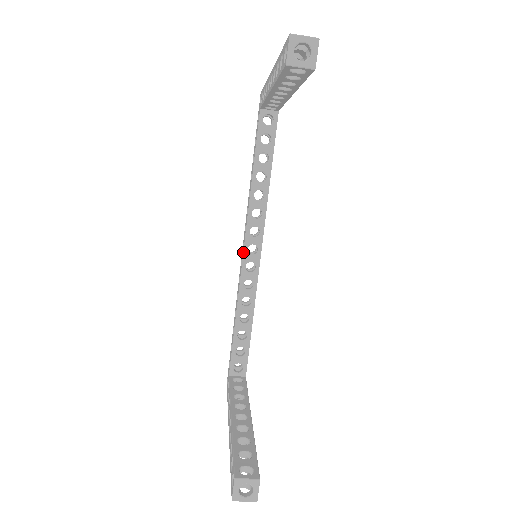
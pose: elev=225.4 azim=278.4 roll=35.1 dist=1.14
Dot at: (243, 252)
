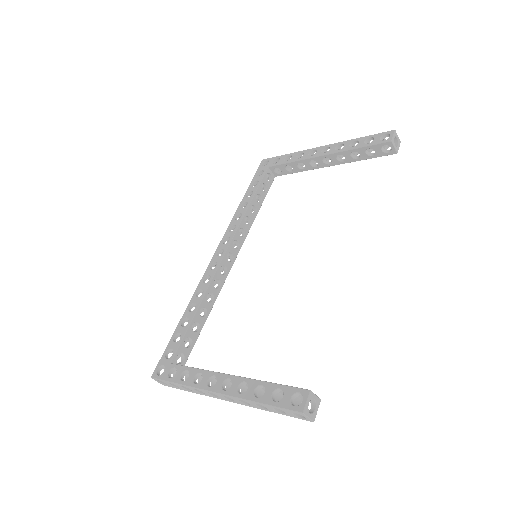
Dot at: (224, 255)
